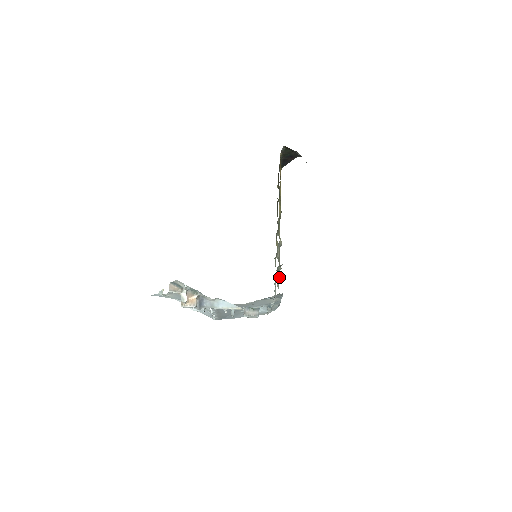
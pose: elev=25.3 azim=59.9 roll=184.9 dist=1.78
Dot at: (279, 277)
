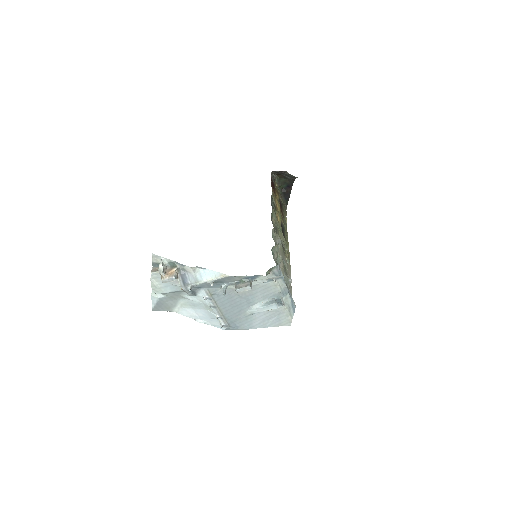
Dot at: (291, 279)
